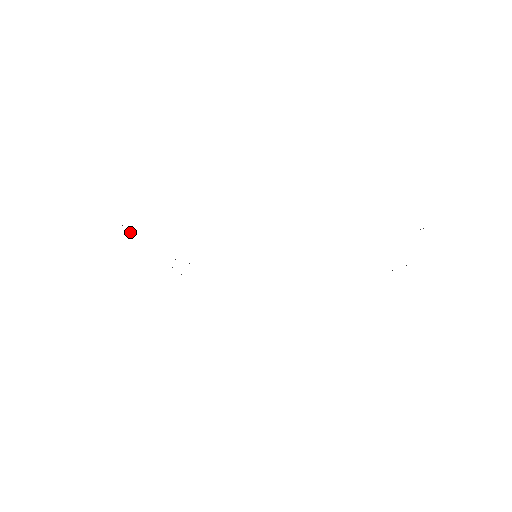
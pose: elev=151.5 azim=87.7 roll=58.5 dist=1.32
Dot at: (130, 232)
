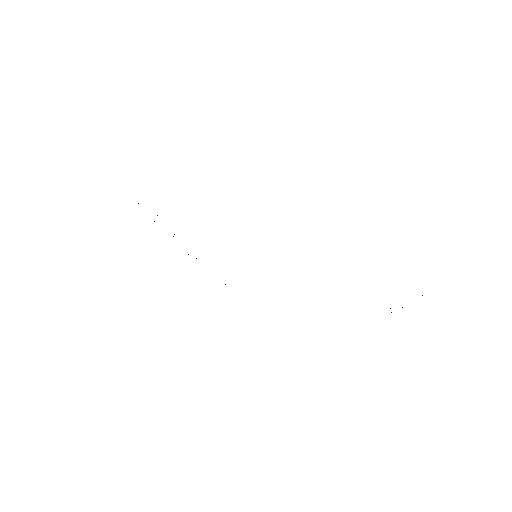
Dot at: occluded
